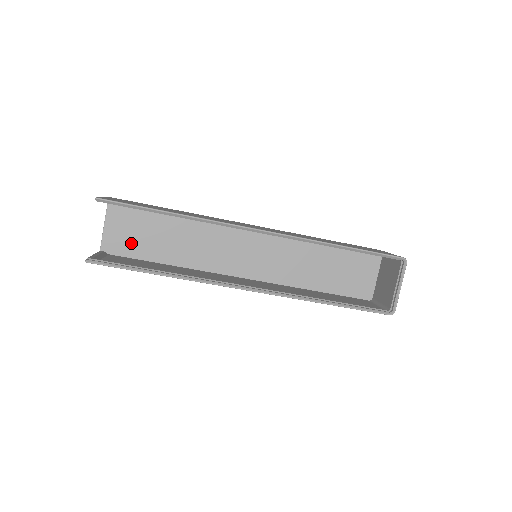
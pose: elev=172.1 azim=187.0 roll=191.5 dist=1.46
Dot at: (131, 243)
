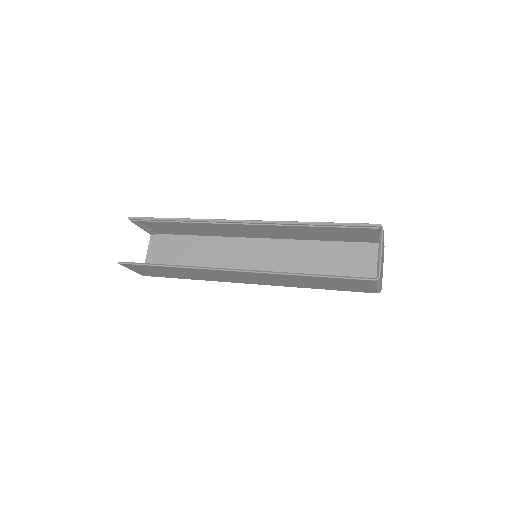
Dot at: occluded
